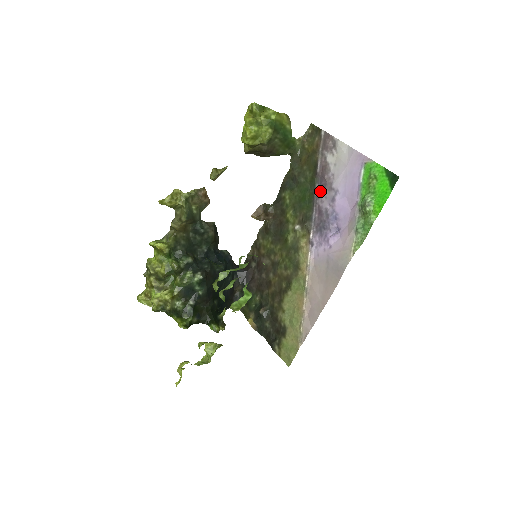
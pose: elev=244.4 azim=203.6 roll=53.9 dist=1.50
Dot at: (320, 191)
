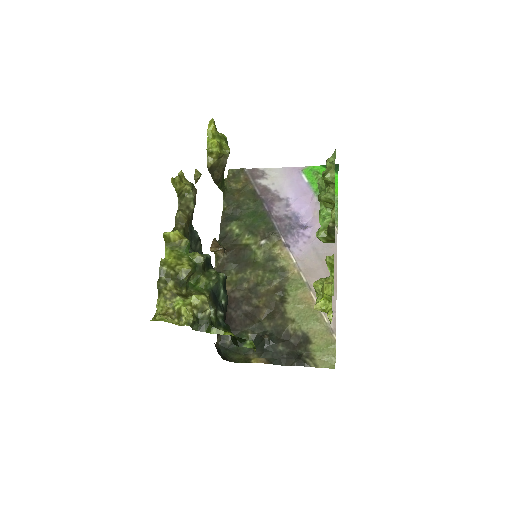
Dot at: (270, 206)
